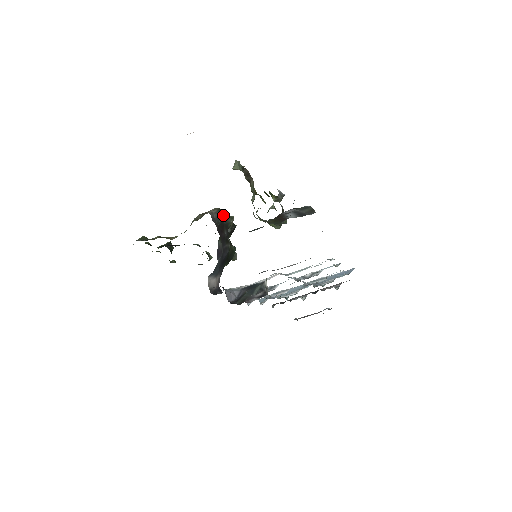
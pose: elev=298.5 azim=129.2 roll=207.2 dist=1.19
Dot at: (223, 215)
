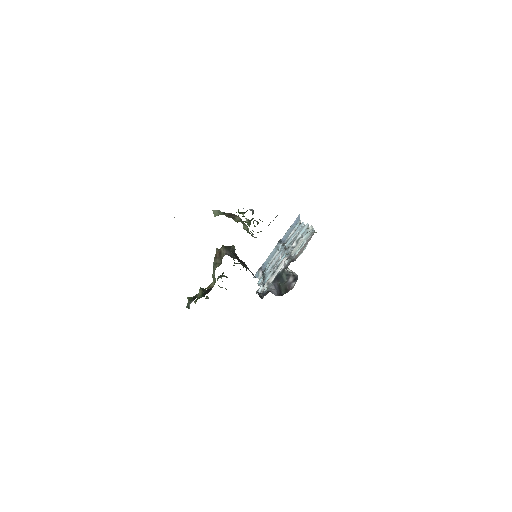
Dot at: (230, 249)
